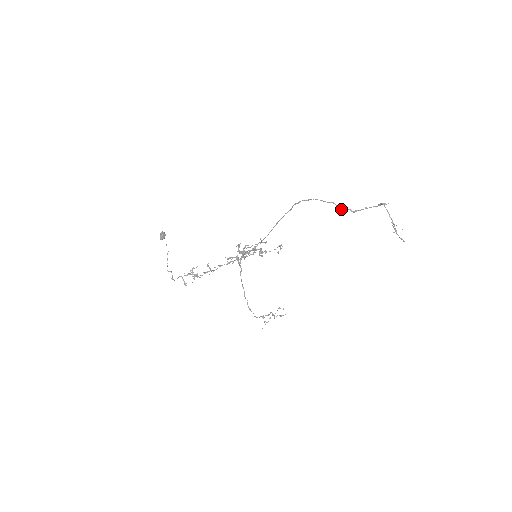
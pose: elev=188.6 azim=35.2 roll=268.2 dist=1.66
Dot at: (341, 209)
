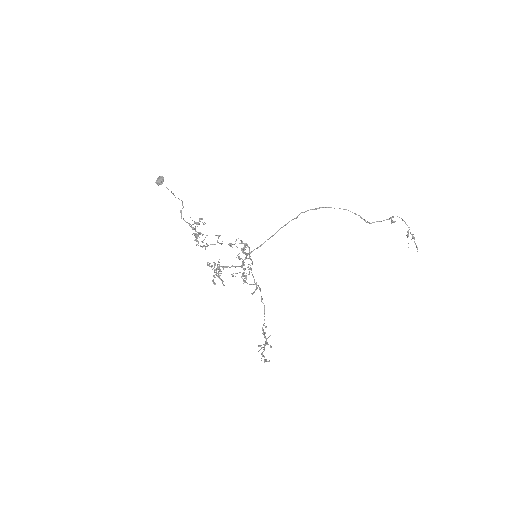
Dot at: occluded
